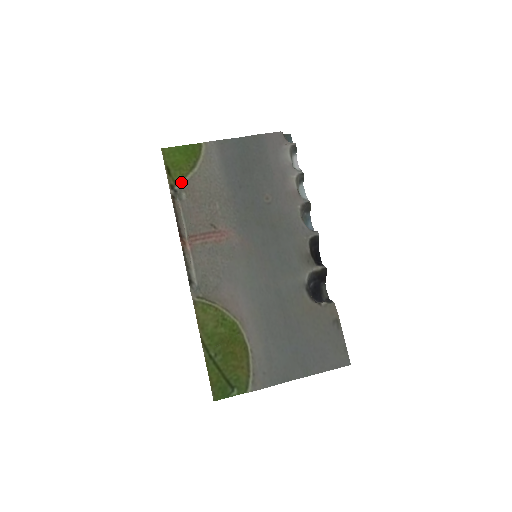
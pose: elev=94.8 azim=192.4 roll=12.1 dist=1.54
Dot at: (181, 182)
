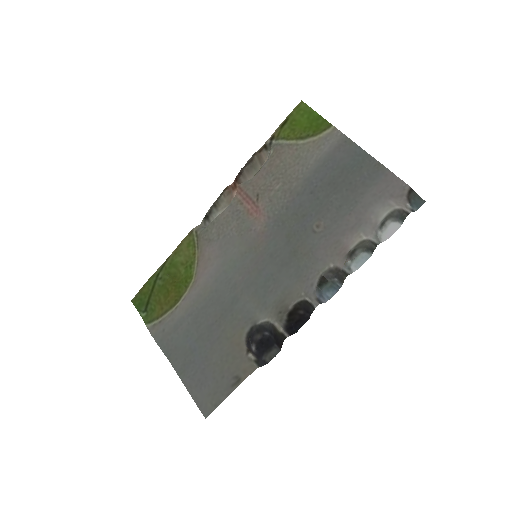
Dot at: (280, 140)
